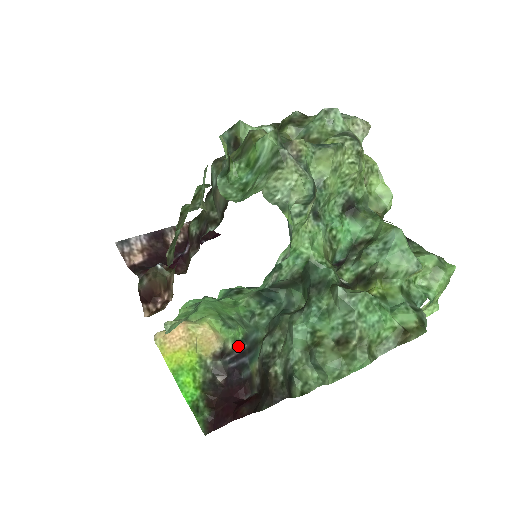
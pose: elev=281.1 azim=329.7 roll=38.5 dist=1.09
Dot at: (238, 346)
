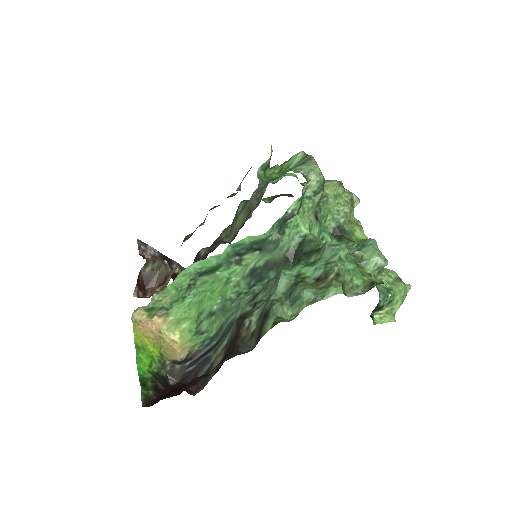
Dot at: (206, 344)
